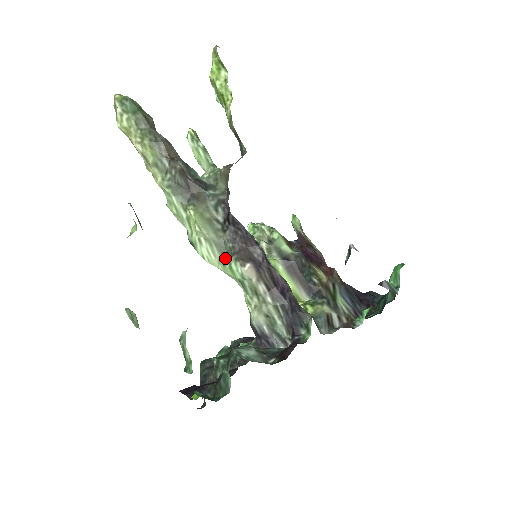
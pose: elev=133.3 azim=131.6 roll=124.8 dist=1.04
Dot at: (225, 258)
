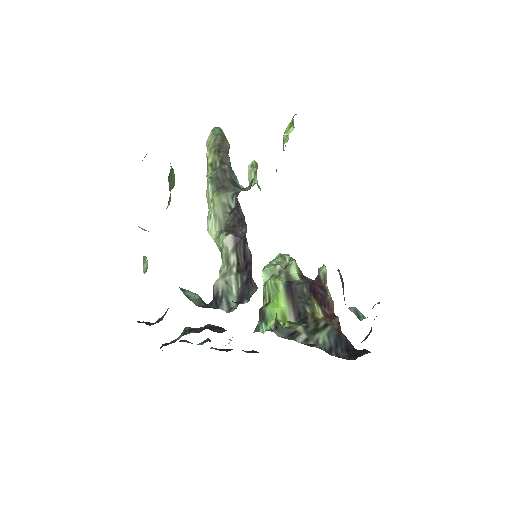
Dot at: (221, 232)
